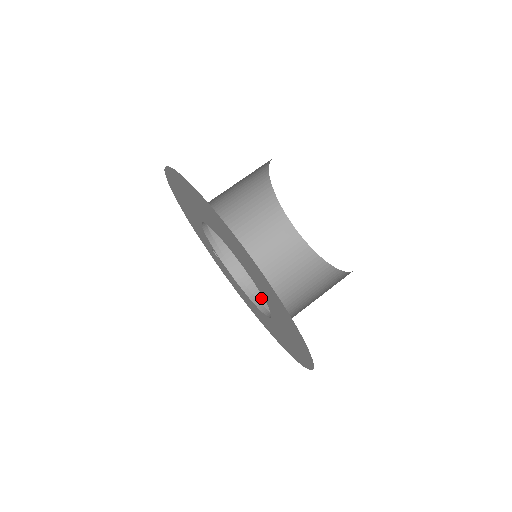
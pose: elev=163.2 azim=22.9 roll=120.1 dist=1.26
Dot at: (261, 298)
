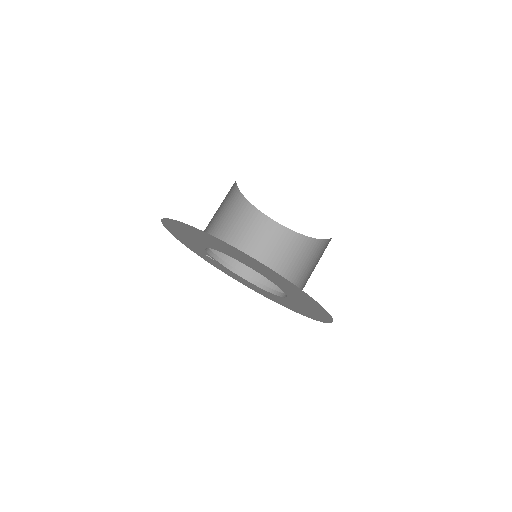
Dot at: (256, 278)
